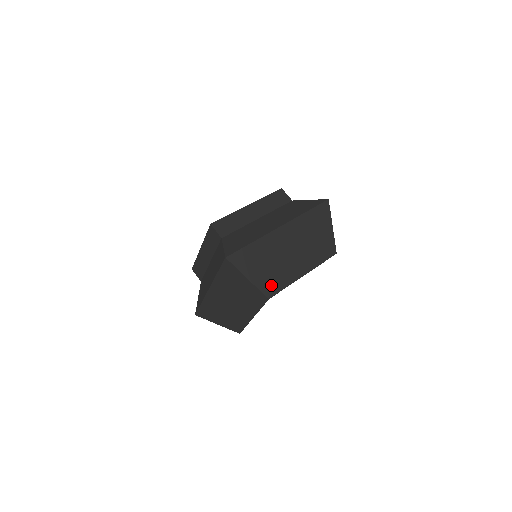
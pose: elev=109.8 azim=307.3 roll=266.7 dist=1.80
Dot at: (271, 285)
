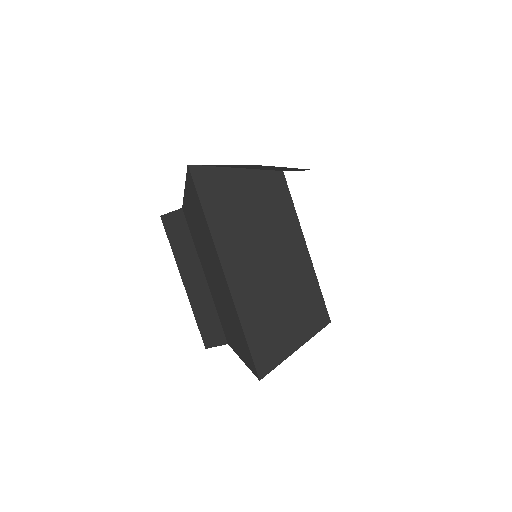
Dot at: occluded
